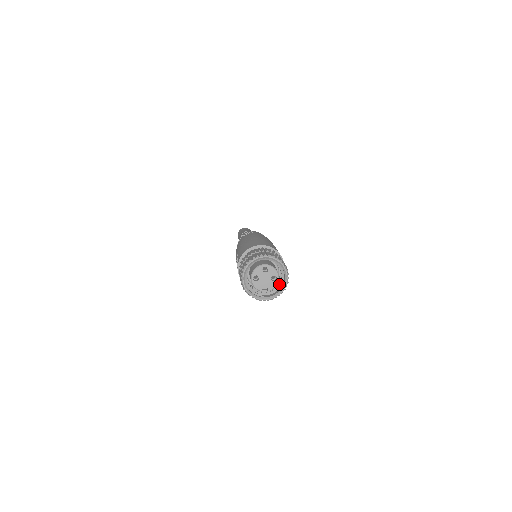
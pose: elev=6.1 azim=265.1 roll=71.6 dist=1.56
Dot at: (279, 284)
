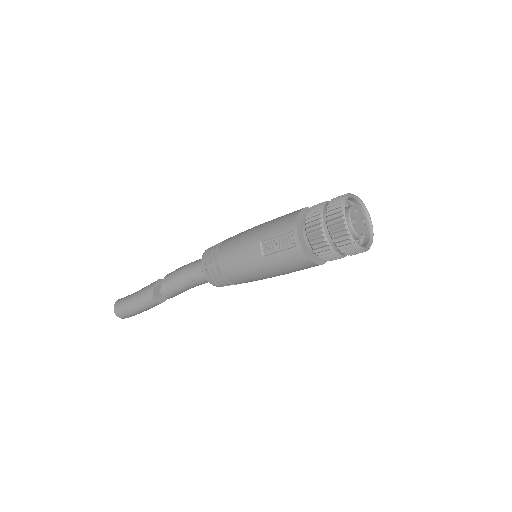
Dot at: occluded
